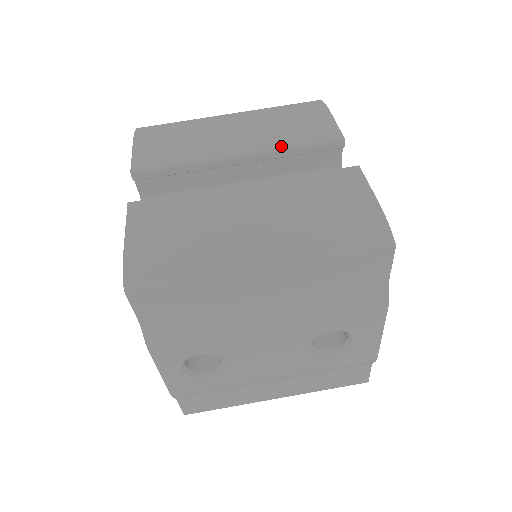
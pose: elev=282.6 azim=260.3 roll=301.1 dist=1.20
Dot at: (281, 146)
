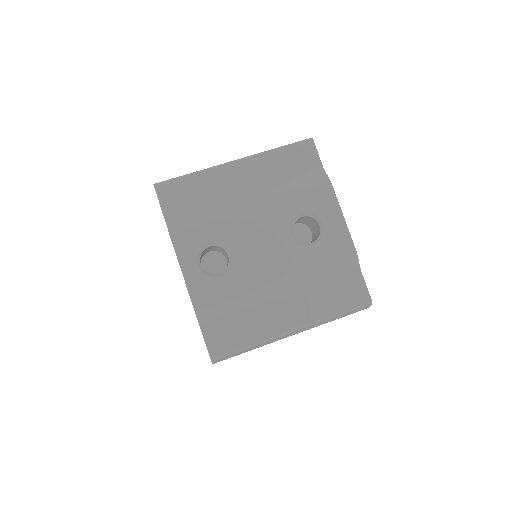
Dot at: occluded
